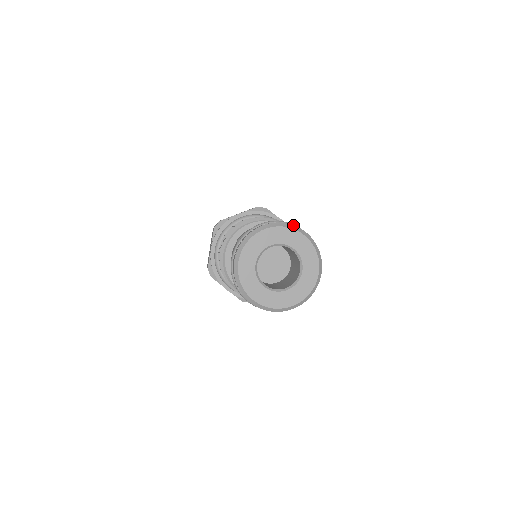
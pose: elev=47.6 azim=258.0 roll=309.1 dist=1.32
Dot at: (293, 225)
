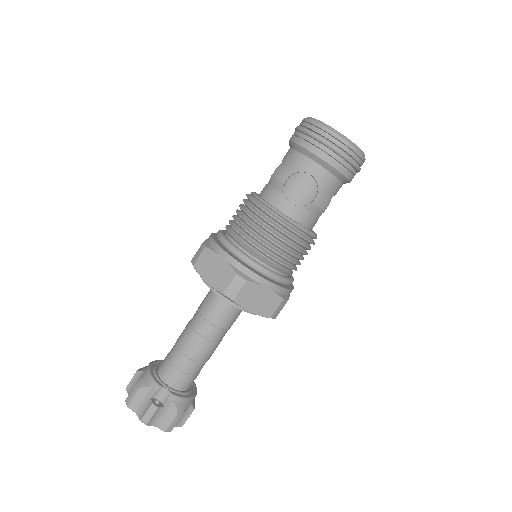
Dot at: occluded
